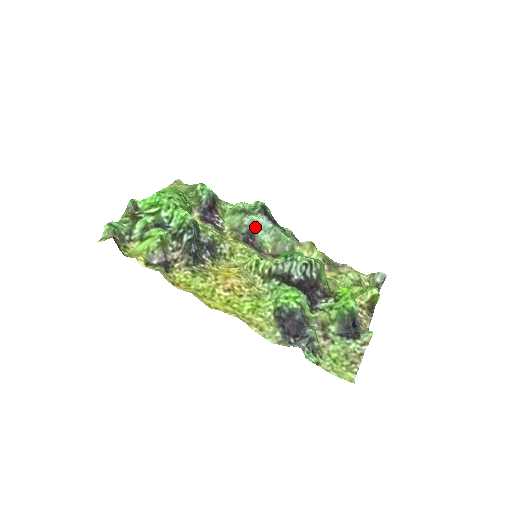
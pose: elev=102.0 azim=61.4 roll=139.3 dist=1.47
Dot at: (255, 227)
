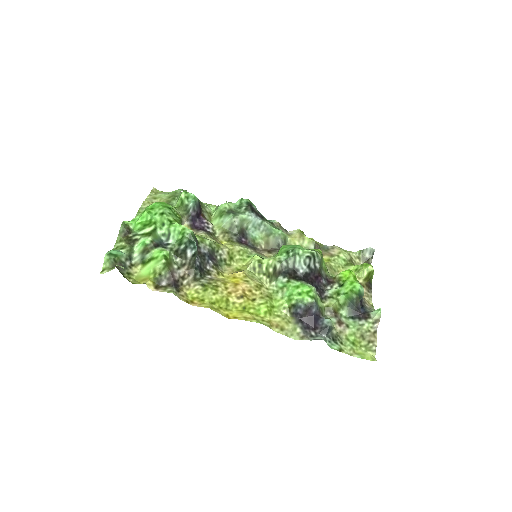
Dot at: (245, 226)
